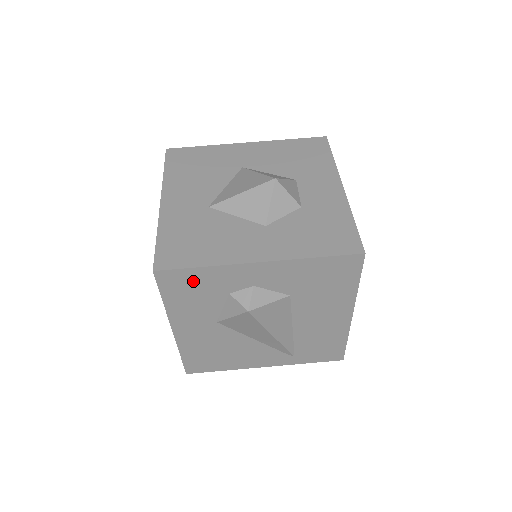
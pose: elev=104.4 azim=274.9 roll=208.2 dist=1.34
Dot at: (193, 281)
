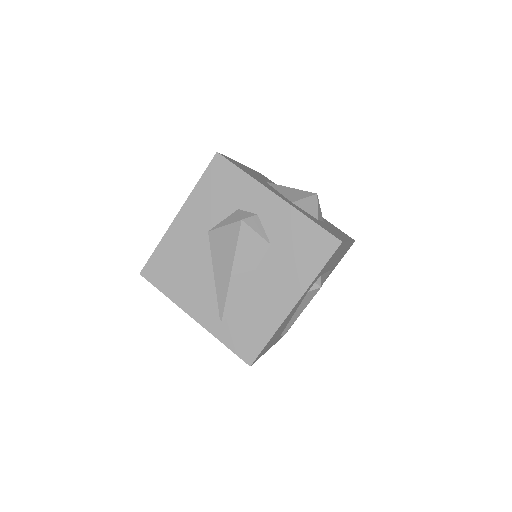
Dot at: (229, 179)
